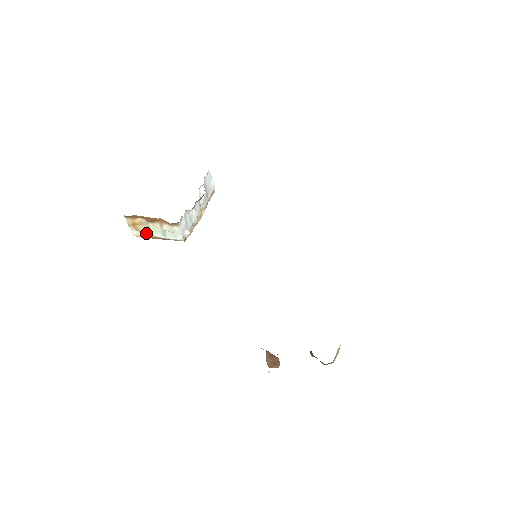
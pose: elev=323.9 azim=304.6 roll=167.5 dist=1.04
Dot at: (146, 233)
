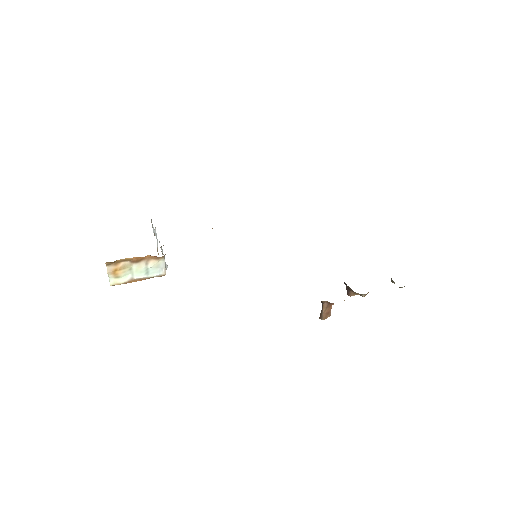
Dot at: (126, 278)
